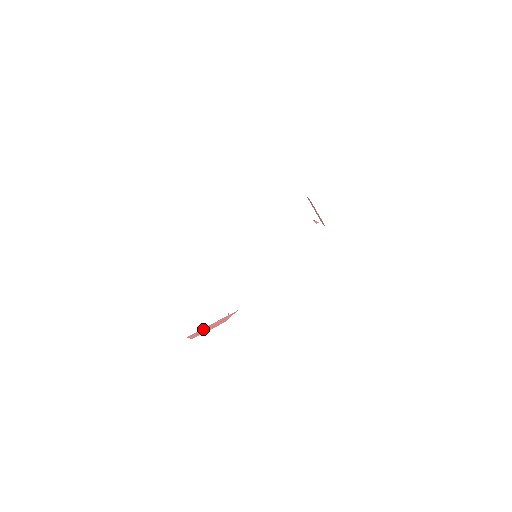
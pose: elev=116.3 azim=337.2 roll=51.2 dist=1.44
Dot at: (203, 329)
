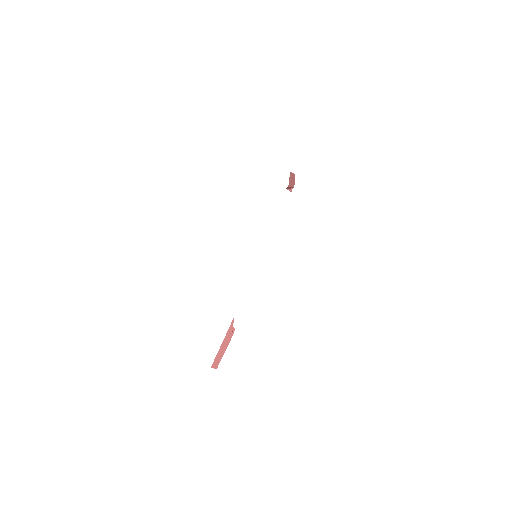
Dot at: (218, 352)
